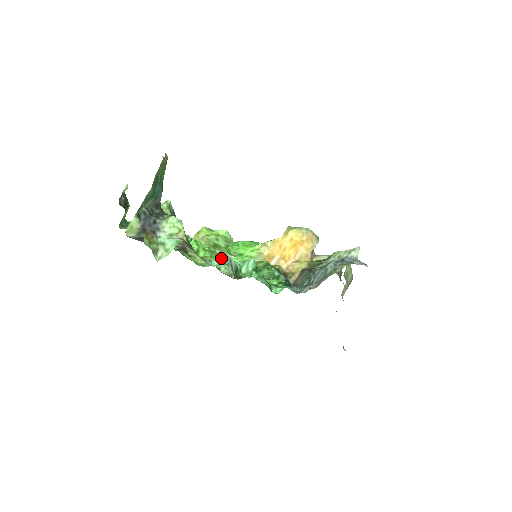
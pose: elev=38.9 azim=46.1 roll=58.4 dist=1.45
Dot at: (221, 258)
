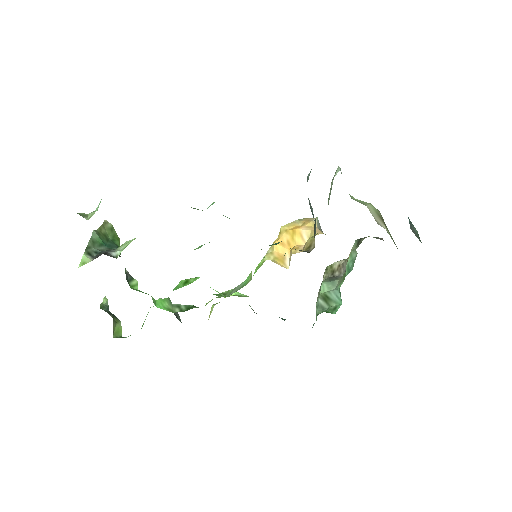
Dot at: occluded
